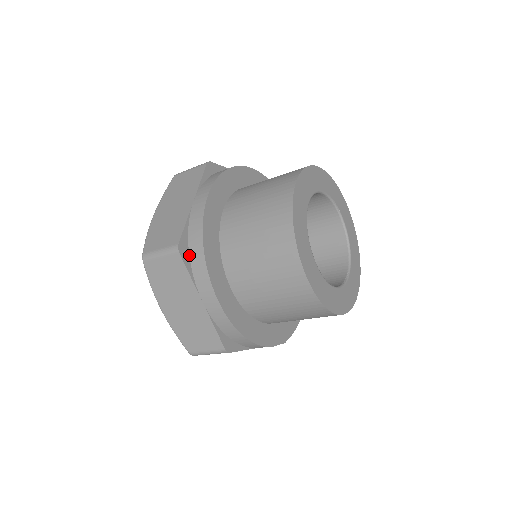
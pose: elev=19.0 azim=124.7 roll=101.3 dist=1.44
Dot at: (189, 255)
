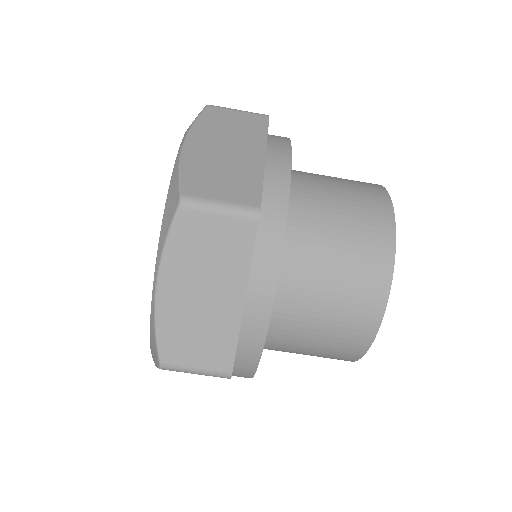
Dot at: occluded
